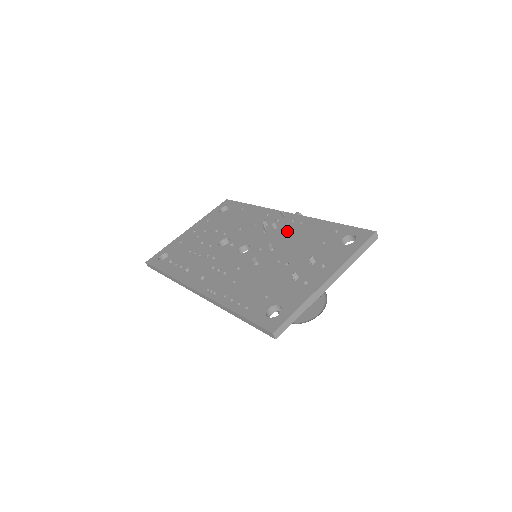
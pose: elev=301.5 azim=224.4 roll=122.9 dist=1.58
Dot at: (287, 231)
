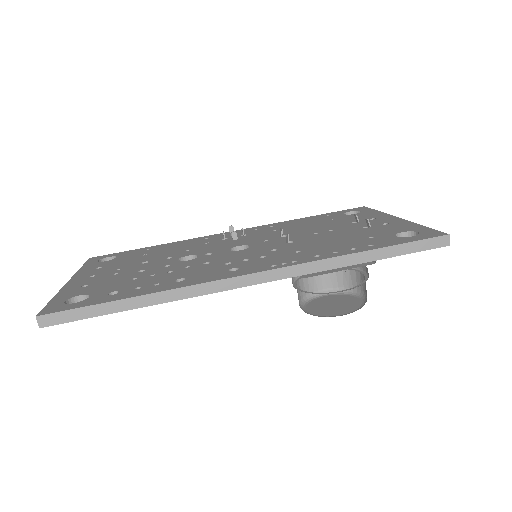
Dot at: (268, 230)
